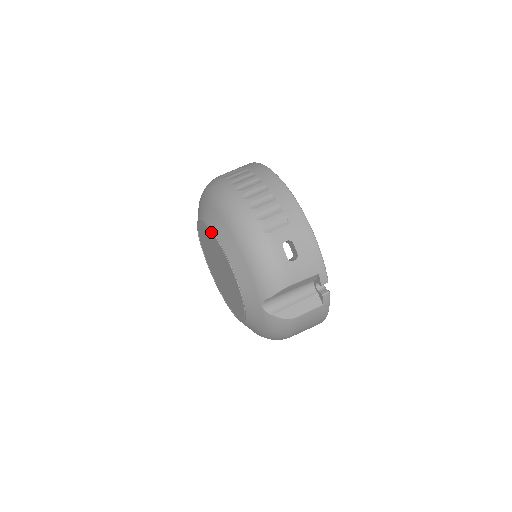
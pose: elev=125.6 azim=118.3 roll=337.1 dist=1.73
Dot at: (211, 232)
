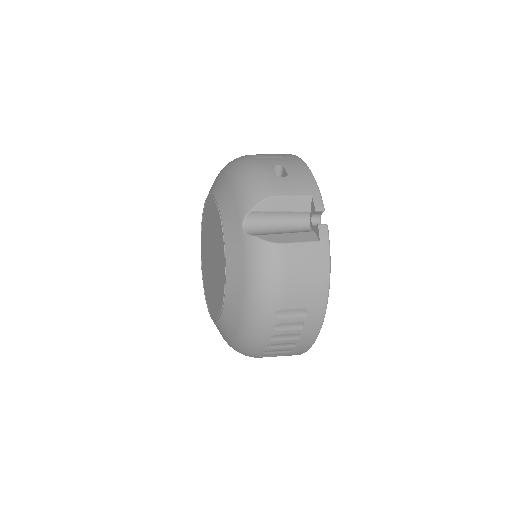
Dot at: (207, 200)
